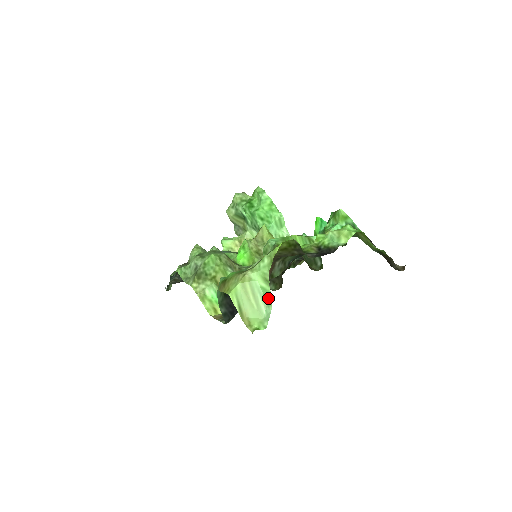
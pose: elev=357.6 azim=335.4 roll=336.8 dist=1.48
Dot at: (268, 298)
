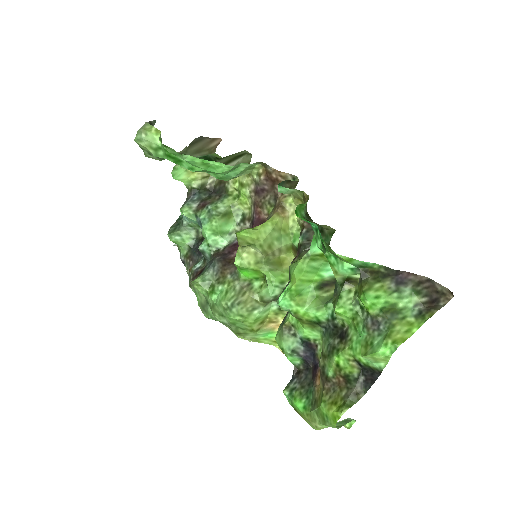
Dot at: (346, 421)
